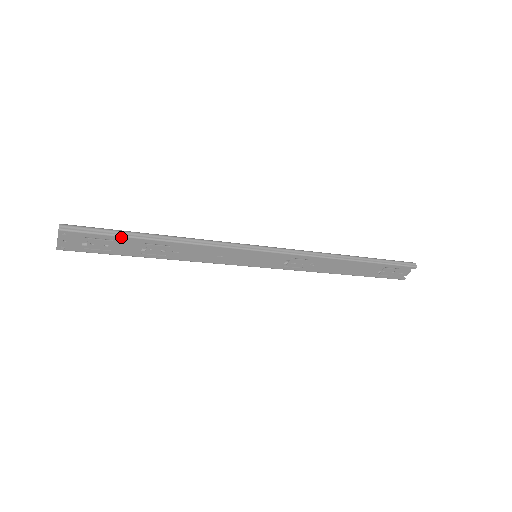
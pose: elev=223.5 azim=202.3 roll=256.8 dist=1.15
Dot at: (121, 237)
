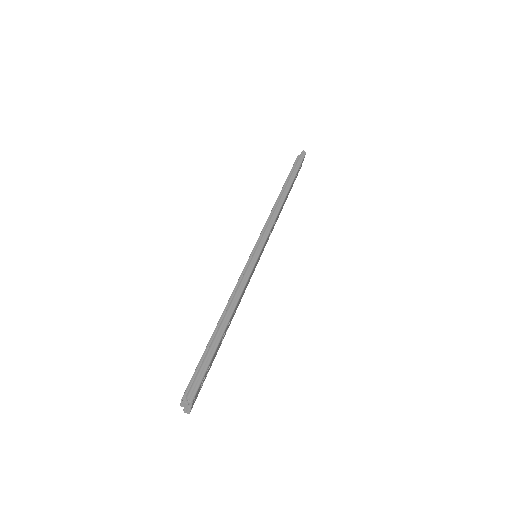
Dot at: (215, 352)
